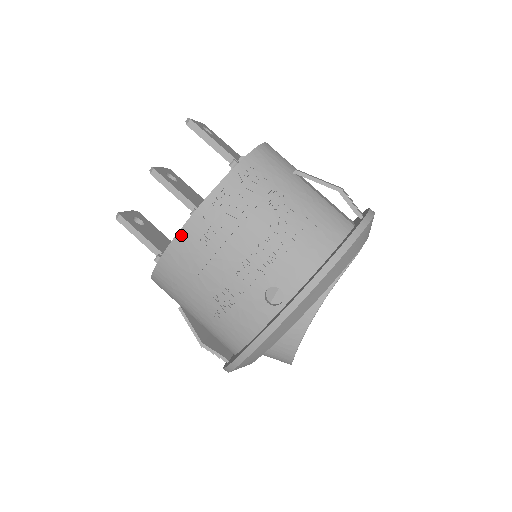
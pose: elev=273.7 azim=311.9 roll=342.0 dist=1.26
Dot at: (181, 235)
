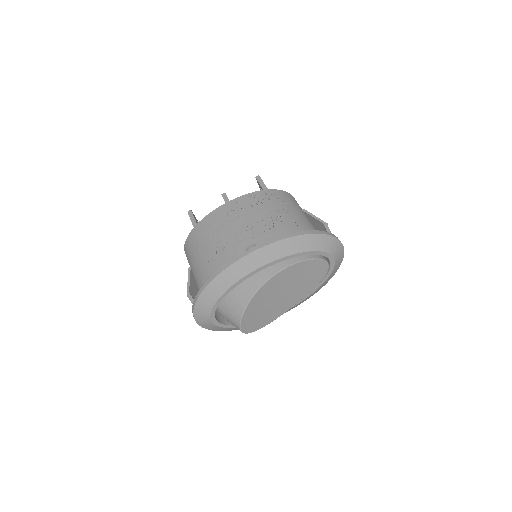
Dot at: (218, 209)
